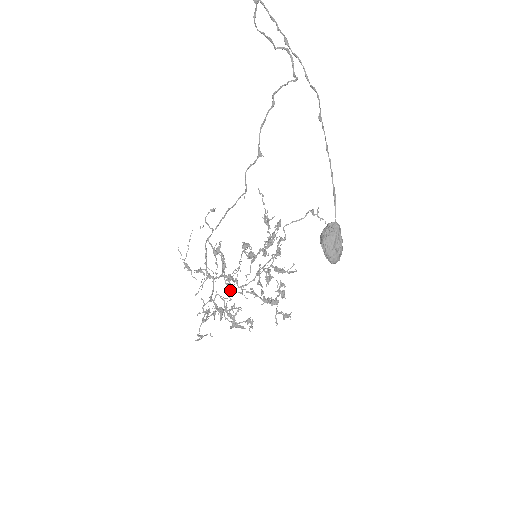
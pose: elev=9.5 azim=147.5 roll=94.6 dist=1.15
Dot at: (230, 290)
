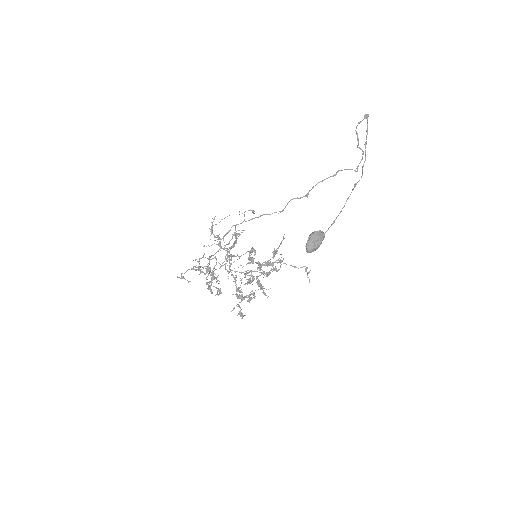
Dot at: (223, 265)
